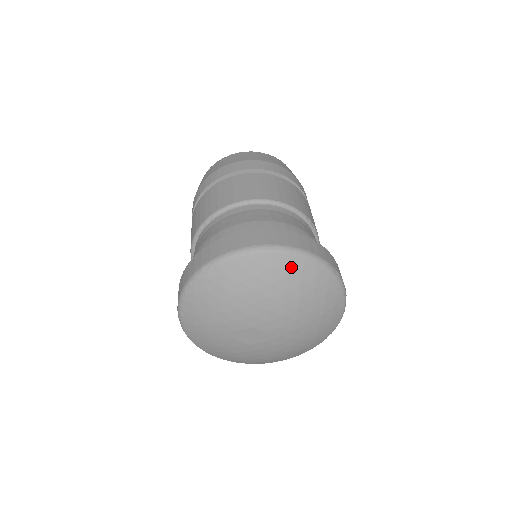
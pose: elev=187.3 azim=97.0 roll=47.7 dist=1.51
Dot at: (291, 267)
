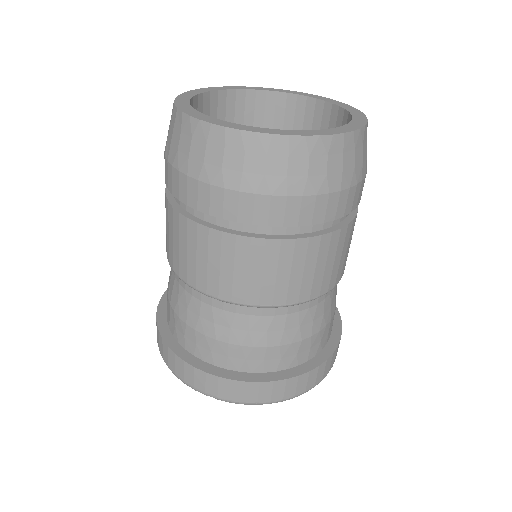
Dot at: occluded
